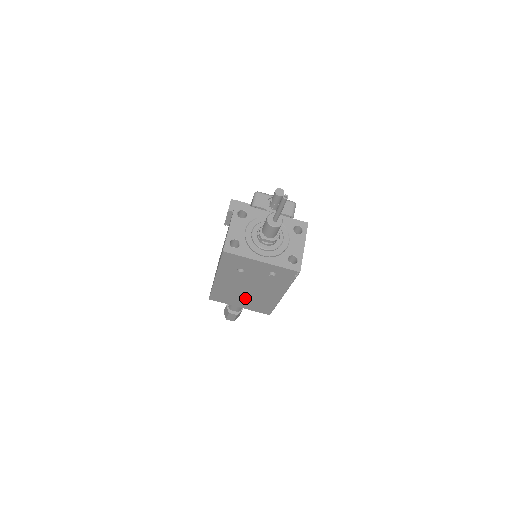
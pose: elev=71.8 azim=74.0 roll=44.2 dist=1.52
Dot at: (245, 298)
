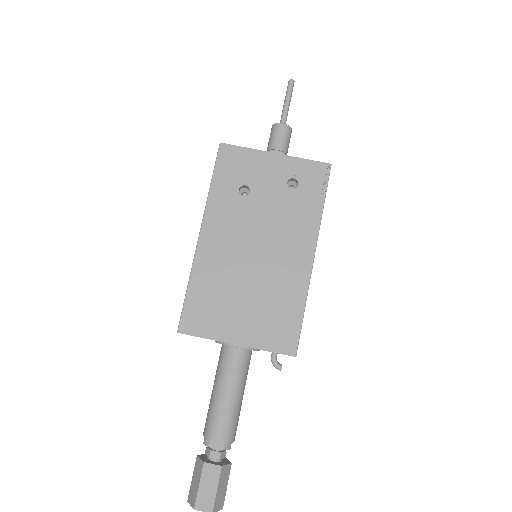
Dot at: (248, 296)
